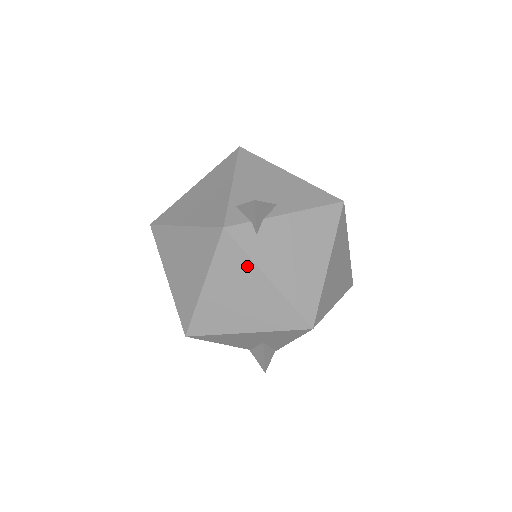
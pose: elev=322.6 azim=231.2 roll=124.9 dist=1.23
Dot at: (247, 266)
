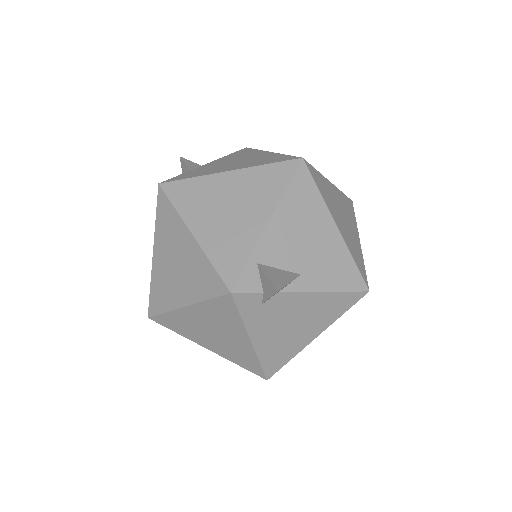
Dot at: (236, 323)
